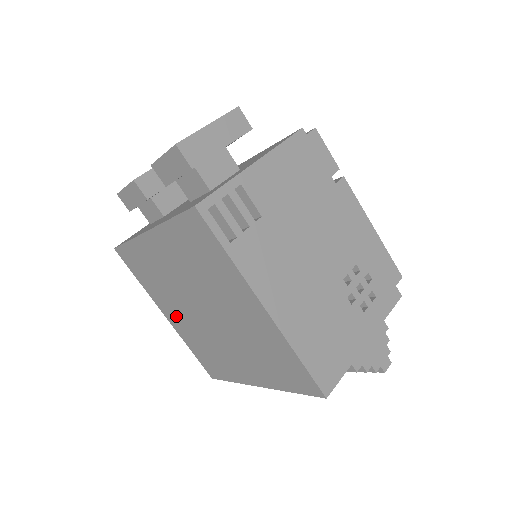
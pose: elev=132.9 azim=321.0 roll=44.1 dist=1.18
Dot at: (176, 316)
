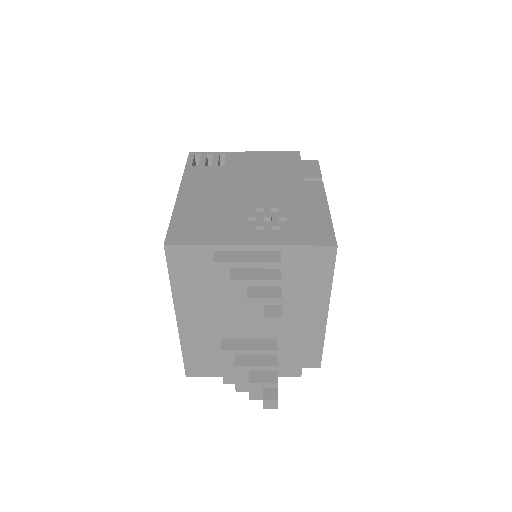
Dot at: occluded
